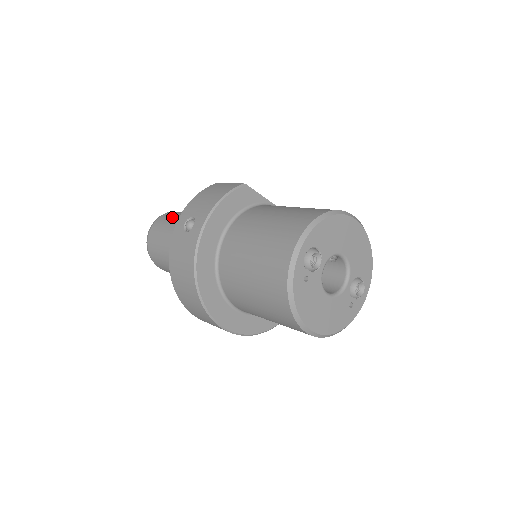
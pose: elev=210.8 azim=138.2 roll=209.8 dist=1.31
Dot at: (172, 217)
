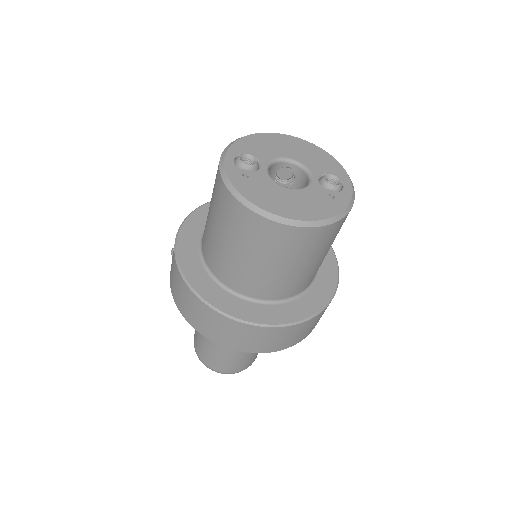
Dot at: occluded
